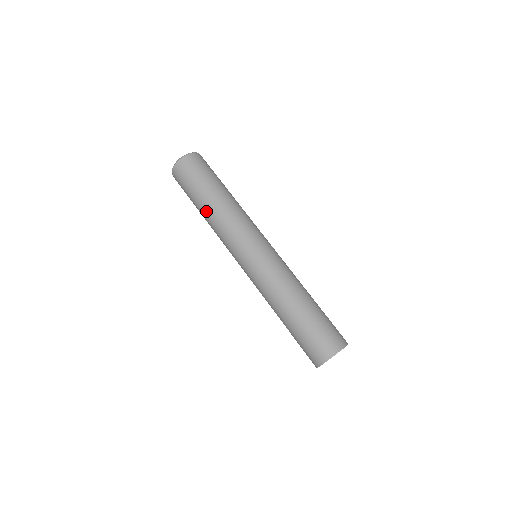
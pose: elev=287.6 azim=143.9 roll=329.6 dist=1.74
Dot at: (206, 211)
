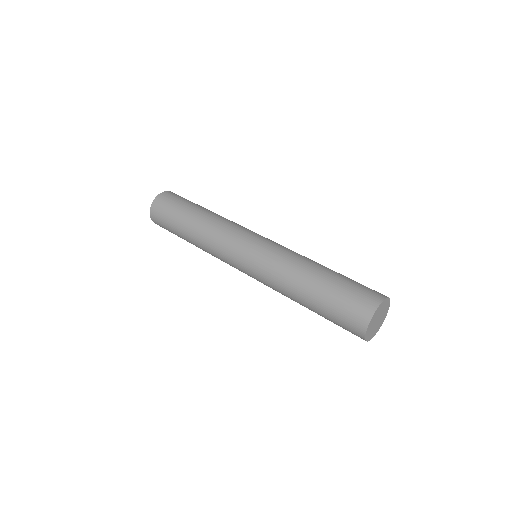
Dot at: (191, 238)
